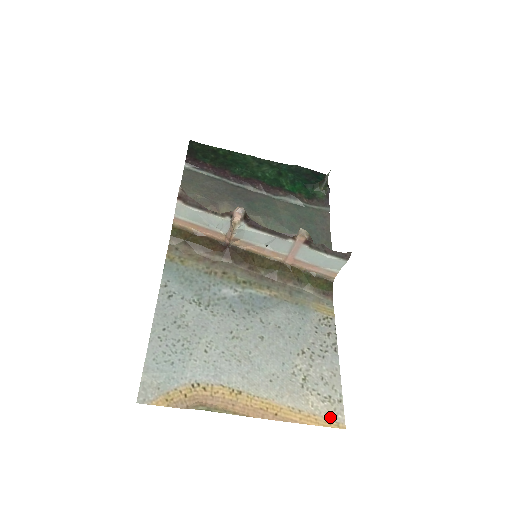
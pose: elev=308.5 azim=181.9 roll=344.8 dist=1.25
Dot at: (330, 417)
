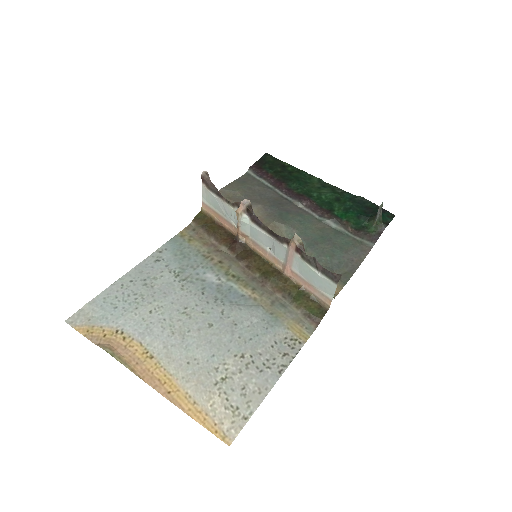
Dot at: (222, 426)
